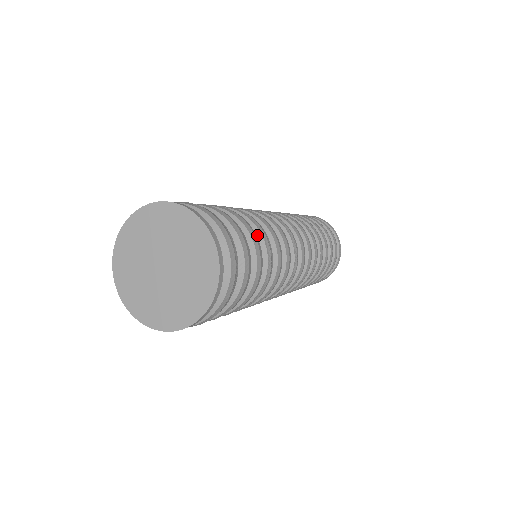
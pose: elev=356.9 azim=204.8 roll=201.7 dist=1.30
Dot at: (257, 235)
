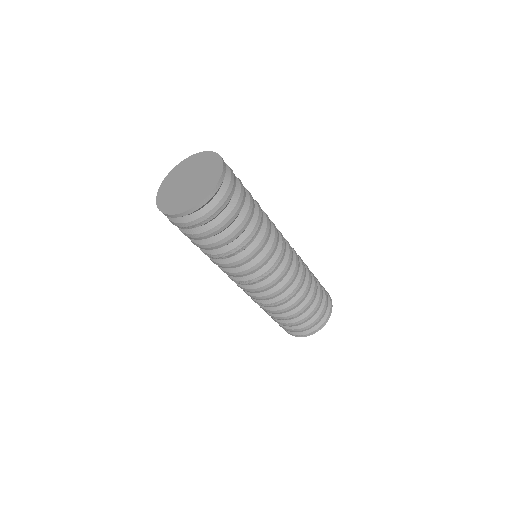
Dot at: occluded
